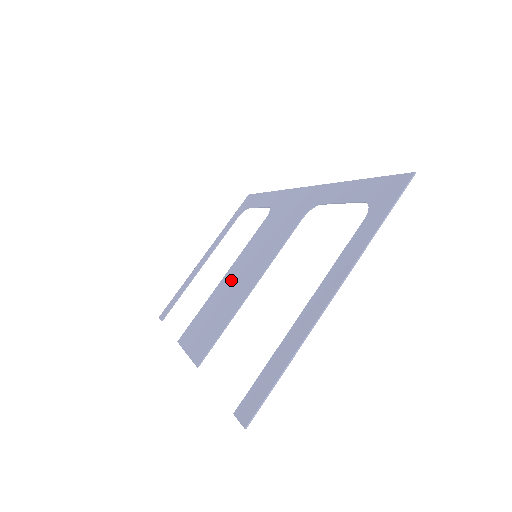
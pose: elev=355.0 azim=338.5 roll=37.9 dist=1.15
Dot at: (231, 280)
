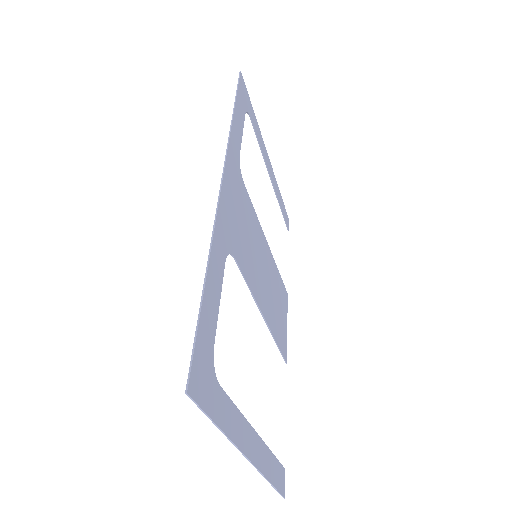
Dot at: (266, 266)
